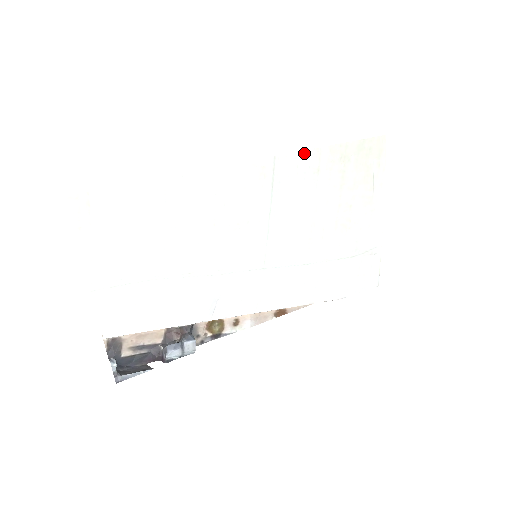
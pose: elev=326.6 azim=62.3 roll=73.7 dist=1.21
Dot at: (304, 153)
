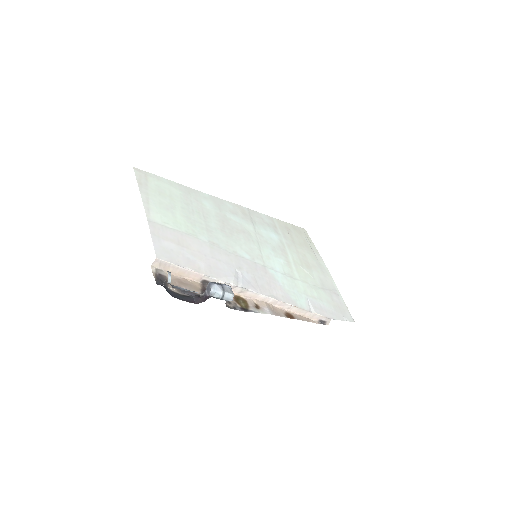
Dot at: (263, 215)
